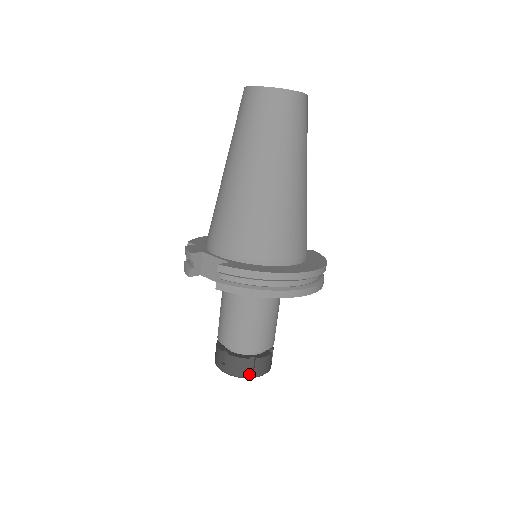
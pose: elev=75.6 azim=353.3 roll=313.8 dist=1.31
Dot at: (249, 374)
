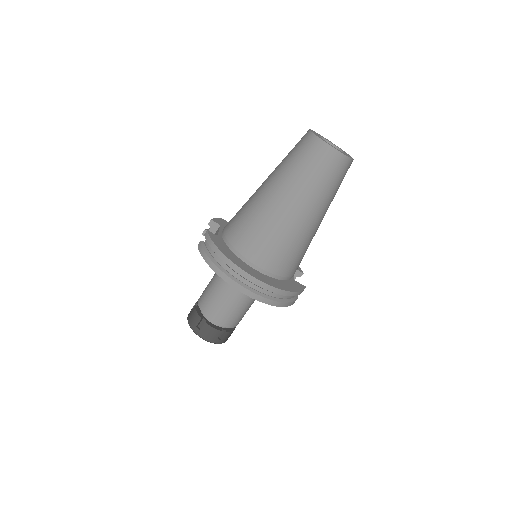
Dot at: (195, 329)
